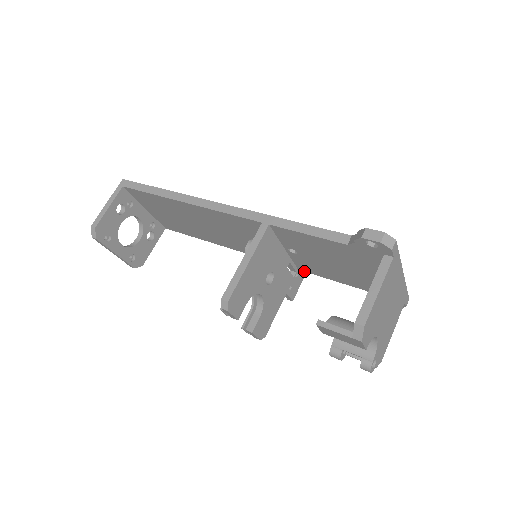
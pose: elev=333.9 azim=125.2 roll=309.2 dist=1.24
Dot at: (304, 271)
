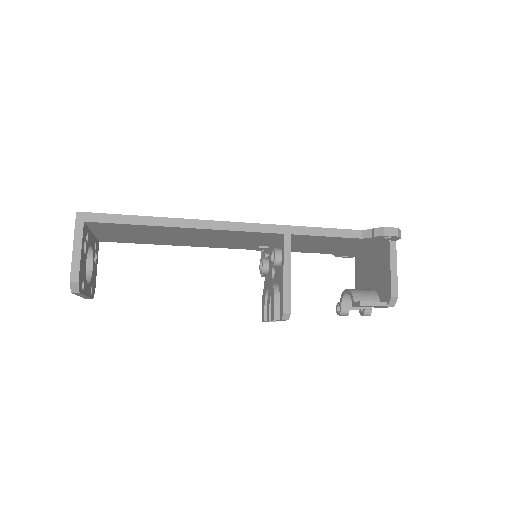
Dot at: occluded
